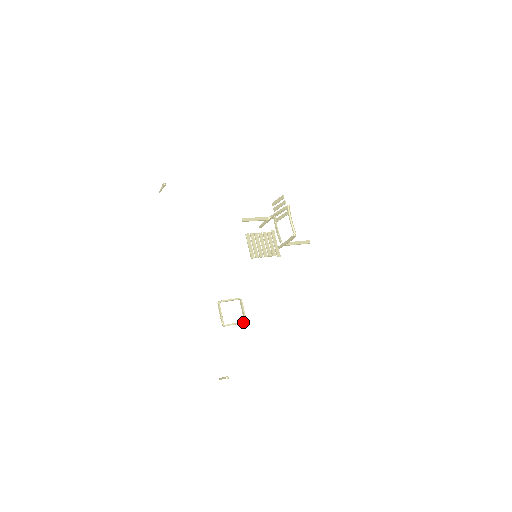
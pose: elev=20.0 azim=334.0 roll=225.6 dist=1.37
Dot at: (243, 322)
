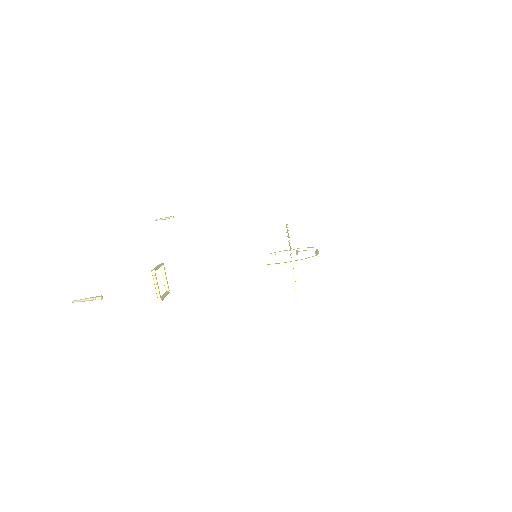
Dot at: occluded
